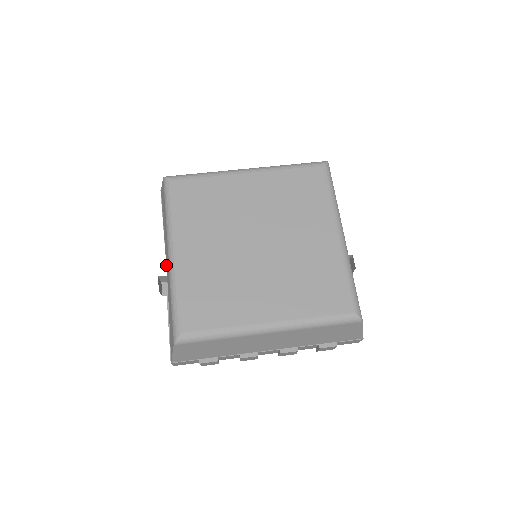
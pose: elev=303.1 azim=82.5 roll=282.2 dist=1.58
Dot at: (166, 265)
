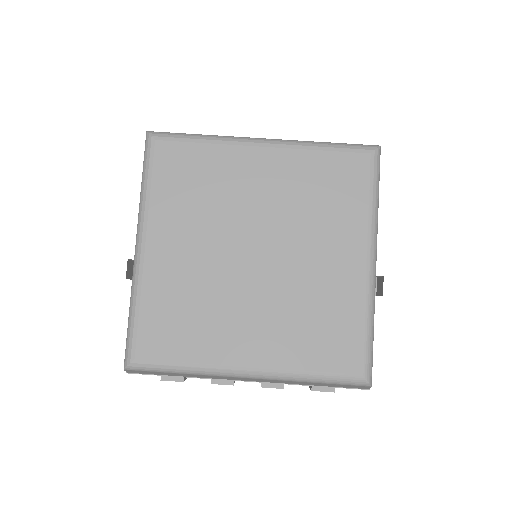
Dot at: occluded
